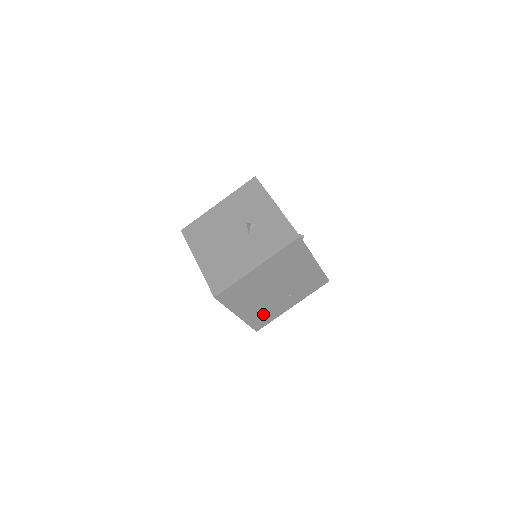
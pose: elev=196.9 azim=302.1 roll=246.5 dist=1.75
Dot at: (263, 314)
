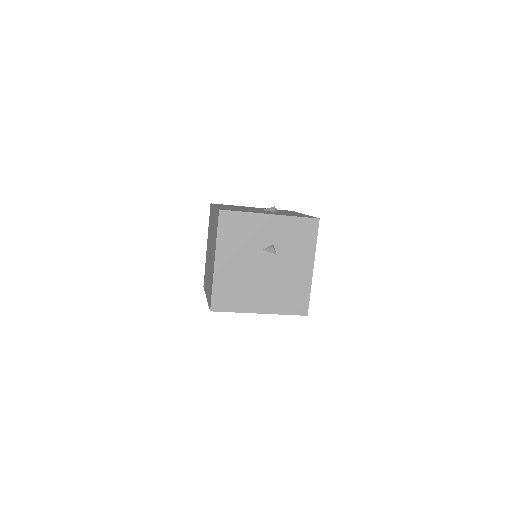
Dot at: occluded
